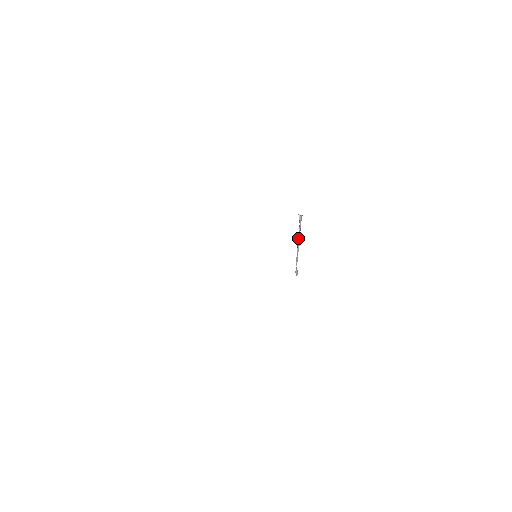
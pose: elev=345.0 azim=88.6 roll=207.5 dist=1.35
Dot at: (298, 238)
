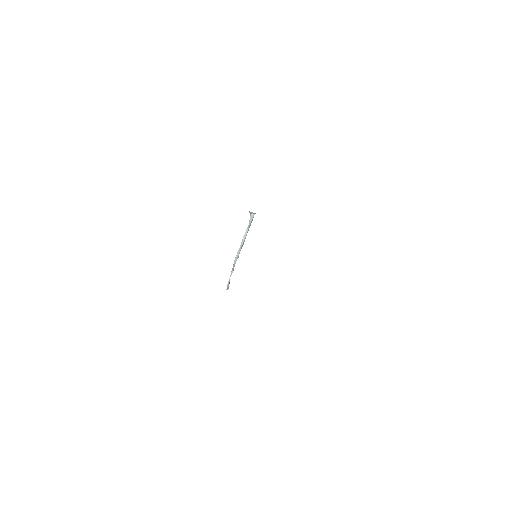
Dot at: (243, 242)
